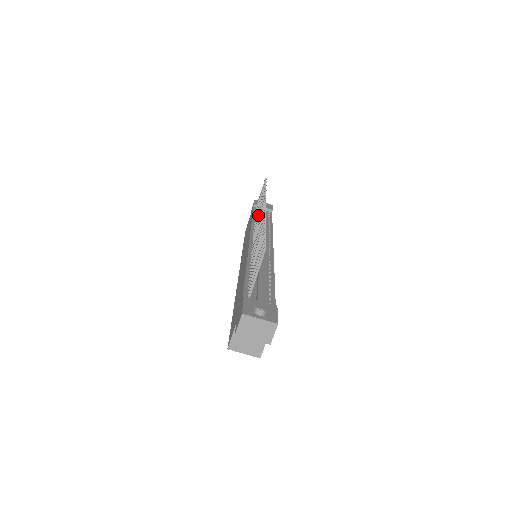
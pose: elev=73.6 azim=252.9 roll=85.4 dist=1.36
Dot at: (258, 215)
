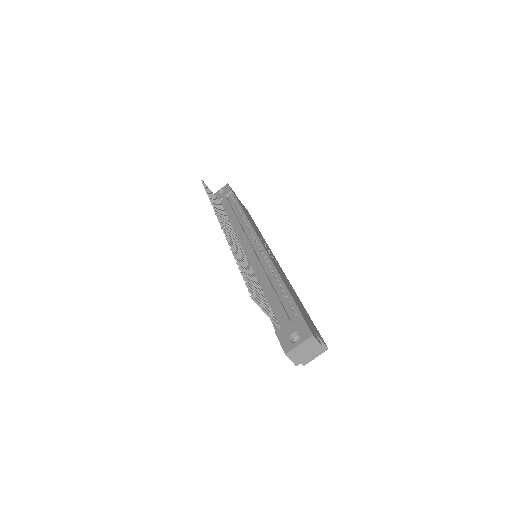
Dot at: occluded
